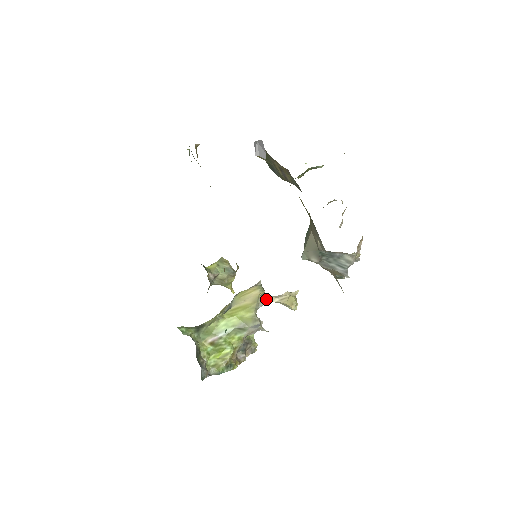
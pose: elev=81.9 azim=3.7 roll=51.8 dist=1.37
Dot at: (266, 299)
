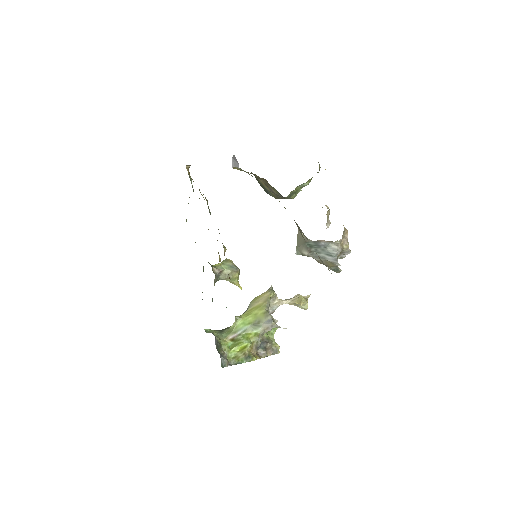
Dot at: (279, 301)
